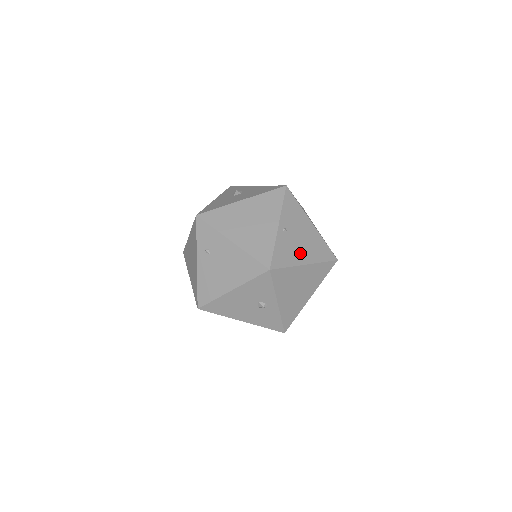
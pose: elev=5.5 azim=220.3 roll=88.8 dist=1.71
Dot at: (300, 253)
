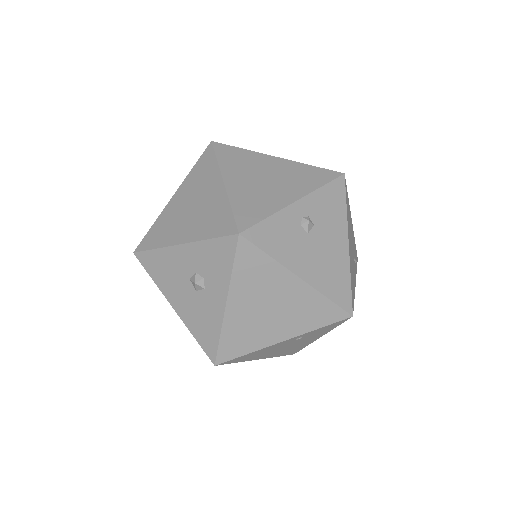
Dot at: occluded
